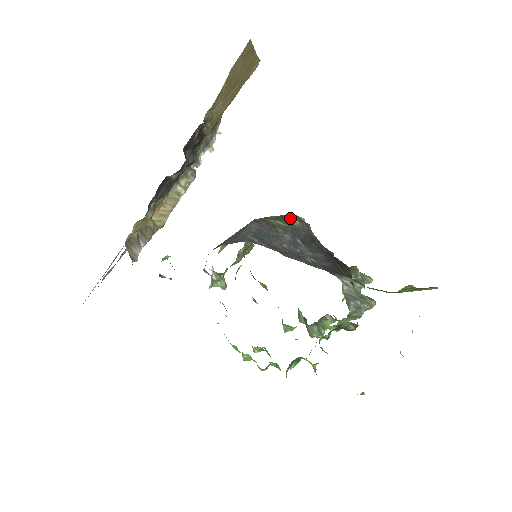
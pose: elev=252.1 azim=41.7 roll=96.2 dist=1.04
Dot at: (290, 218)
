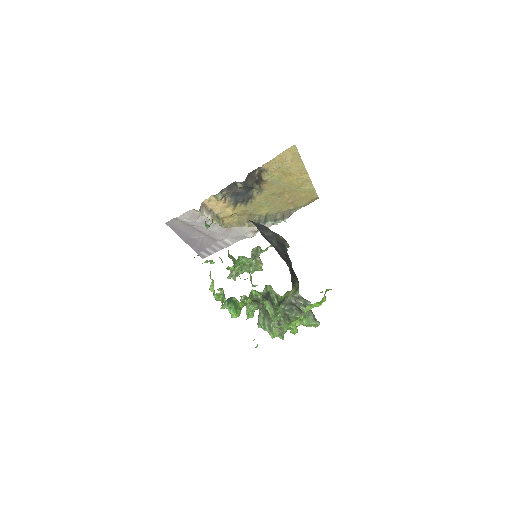
Dot at: (281, 236)
